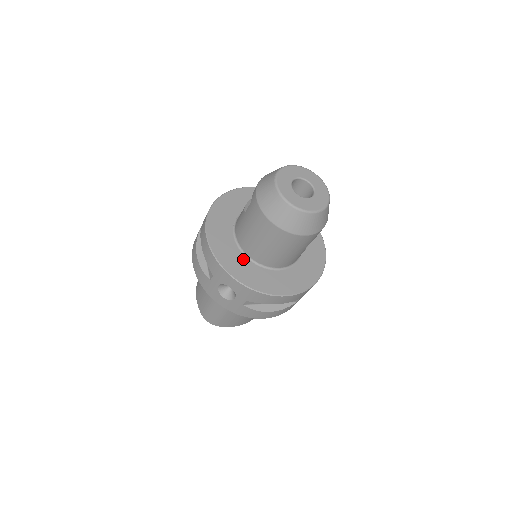
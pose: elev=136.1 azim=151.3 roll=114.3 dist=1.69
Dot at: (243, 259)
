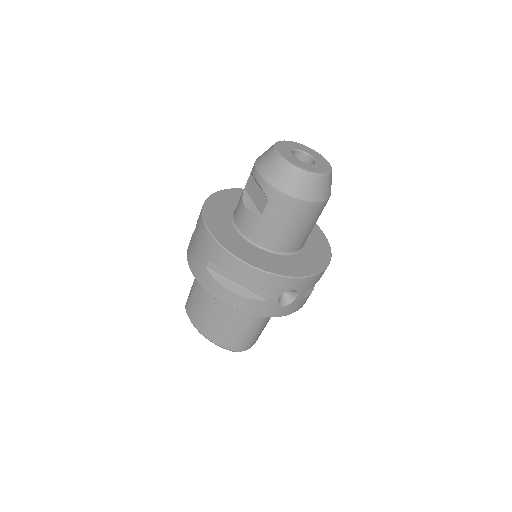
Dot at: (282, 258)
